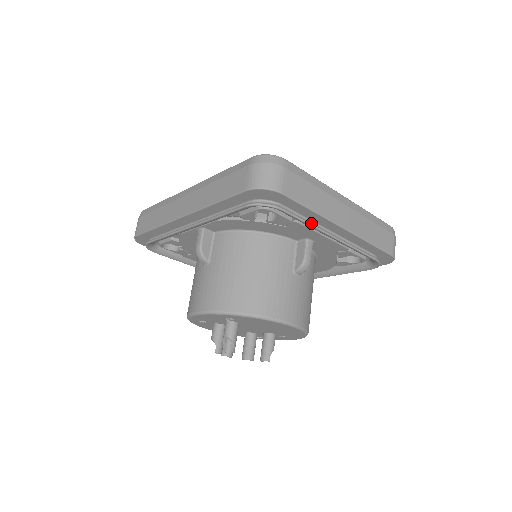
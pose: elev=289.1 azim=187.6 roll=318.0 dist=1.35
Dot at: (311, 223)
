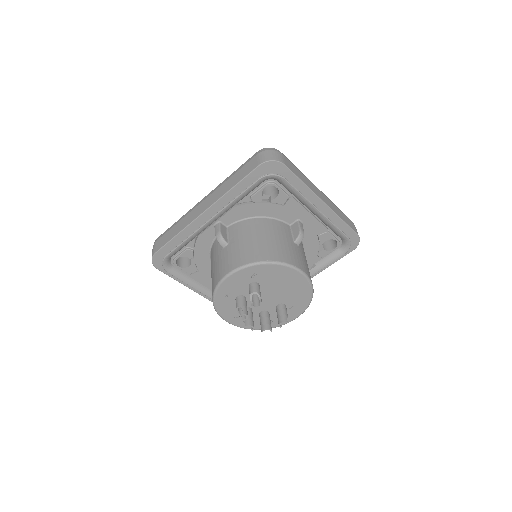
Dot at: (302, 197)
